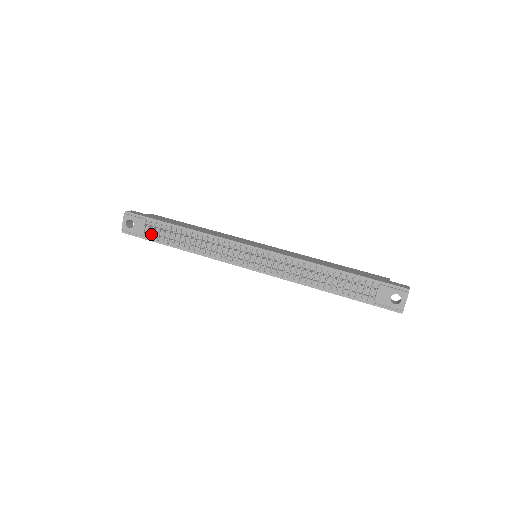
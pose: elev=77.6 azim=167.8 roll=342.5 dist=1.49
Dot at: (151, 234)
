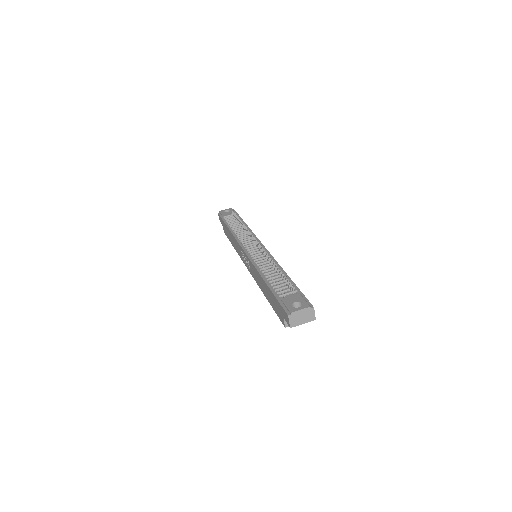
Dot at: (228, 219)
